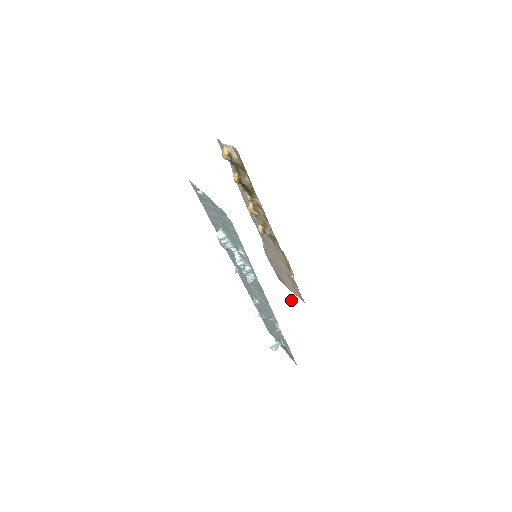
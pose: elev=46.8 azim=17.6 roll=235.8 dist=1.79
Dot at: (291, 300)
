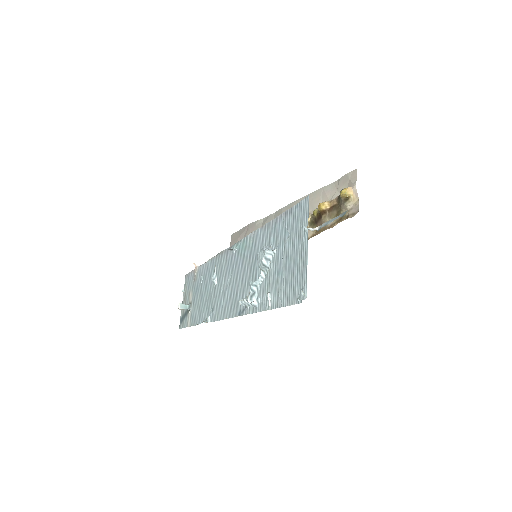
Dot at: occluded
